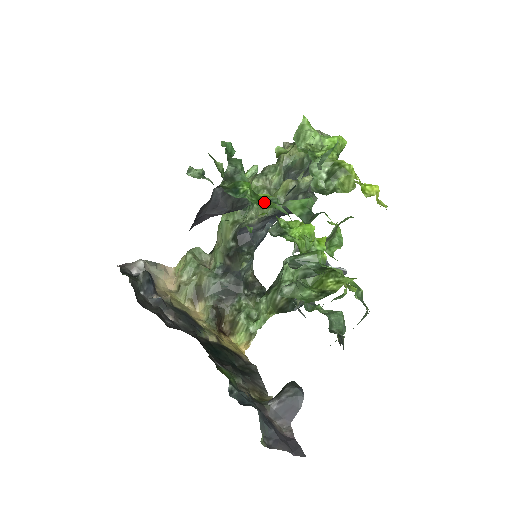
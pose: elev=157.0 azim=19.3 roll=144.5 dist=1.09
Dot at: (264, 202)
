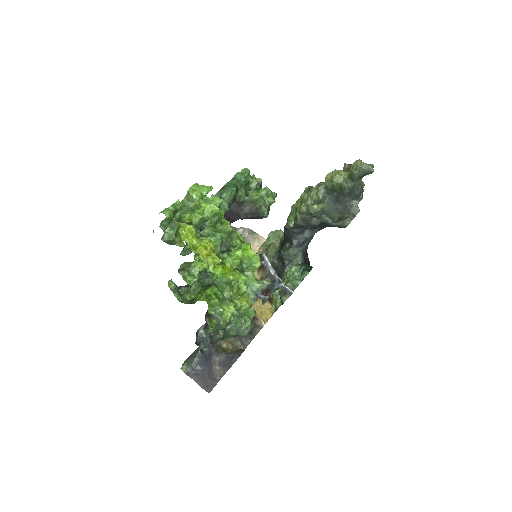
Dot at: (217, 227)
